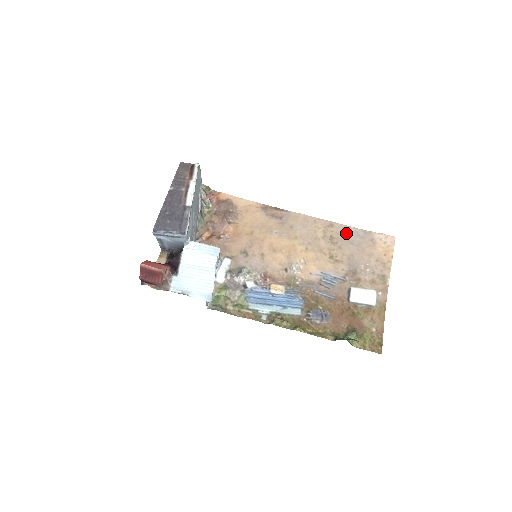
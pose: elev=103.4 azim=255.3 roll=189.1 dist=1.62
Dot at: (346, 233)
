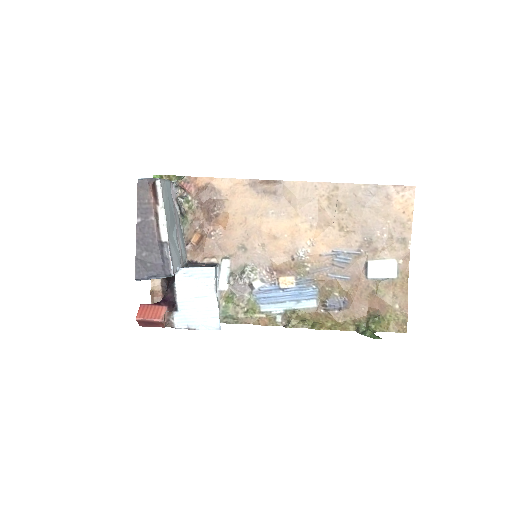
Dot at: (355, 194)
